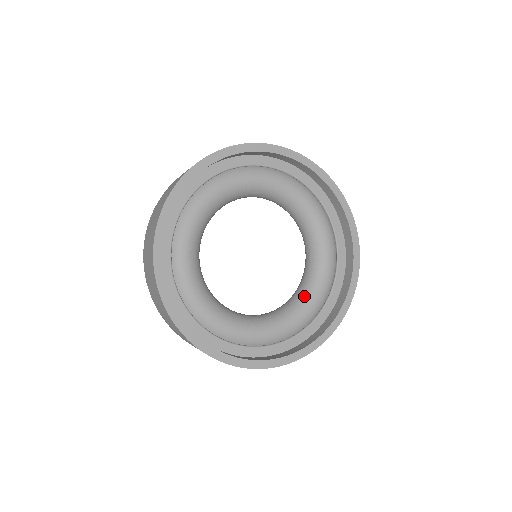
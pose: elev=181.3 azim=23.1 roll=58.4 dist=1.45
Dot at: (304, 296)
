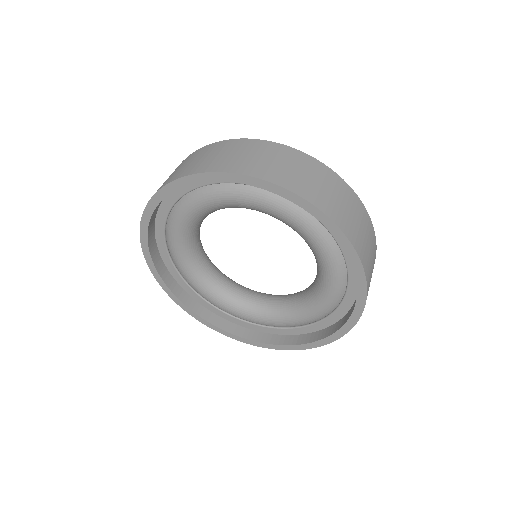
Dot at: (309, 300)
